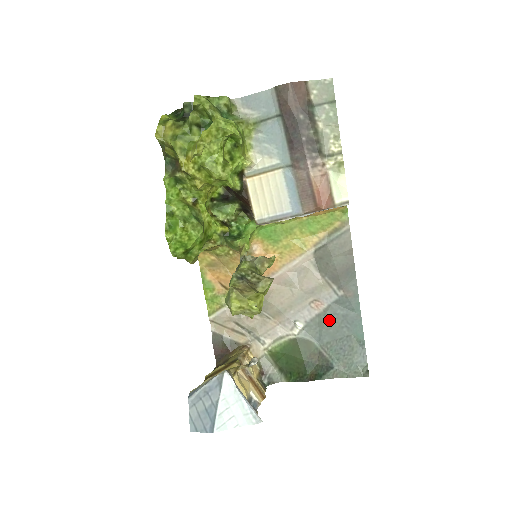
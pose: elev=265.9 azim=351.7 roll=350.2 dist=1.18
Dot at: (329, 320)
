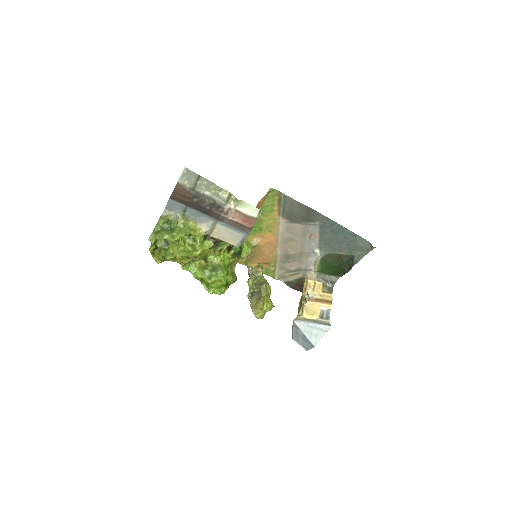
Dot at: (327, 238)
